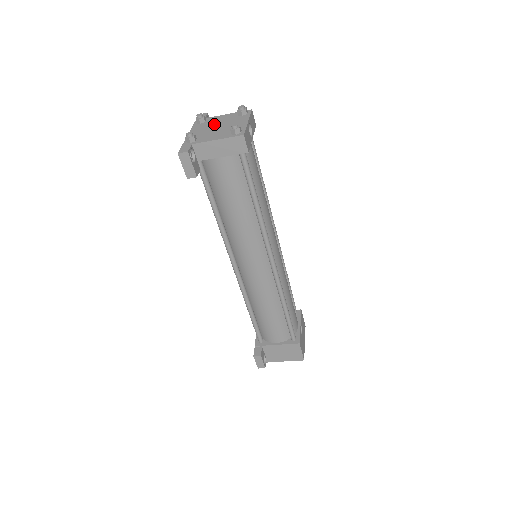
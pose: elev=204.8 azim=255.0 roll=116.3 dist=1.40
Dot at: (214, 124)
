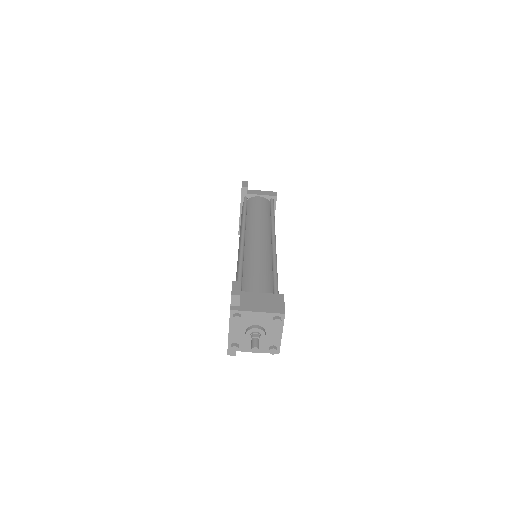
Dot at: occluded
